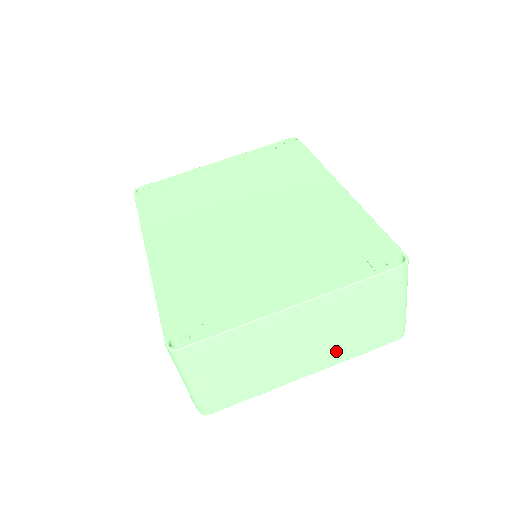
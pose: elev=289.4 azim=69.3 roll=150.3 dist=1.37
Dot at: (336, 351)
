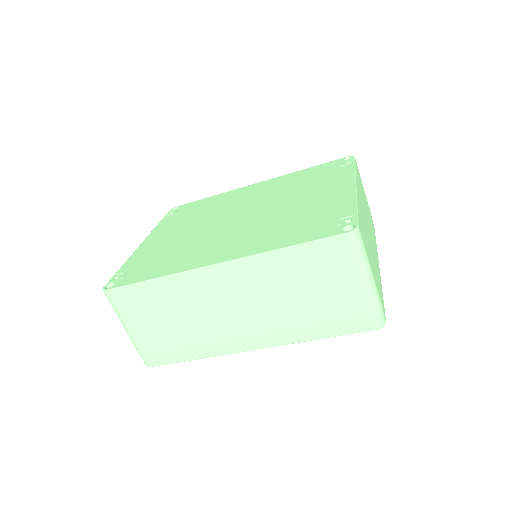
Dot at: occluded
